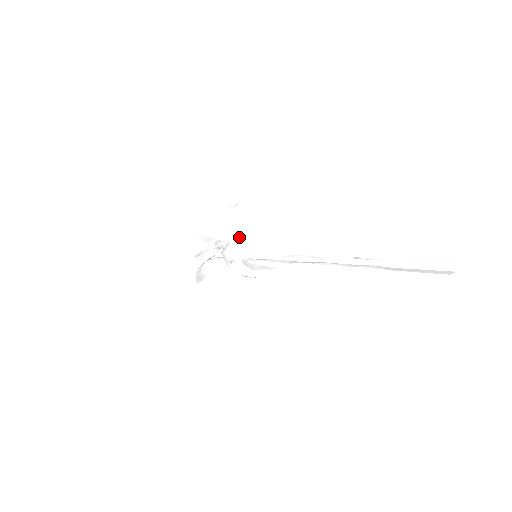
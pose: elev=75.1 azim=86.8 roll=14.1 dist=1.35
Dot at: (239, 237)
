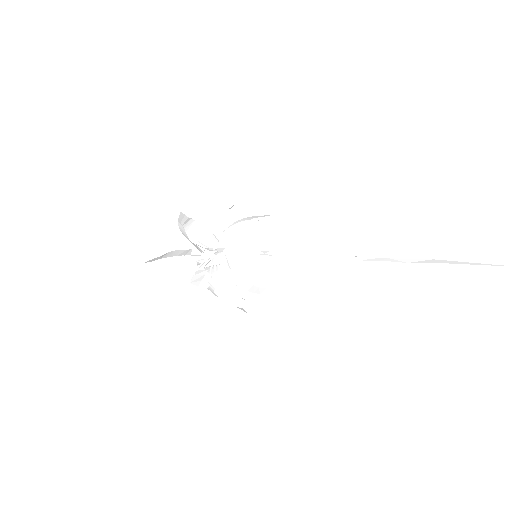
Dot at: occluded
